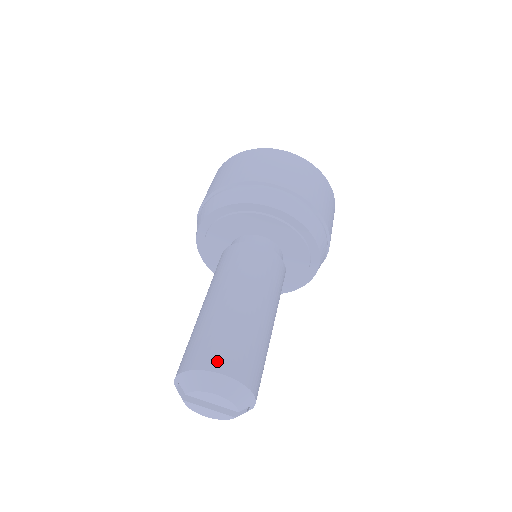
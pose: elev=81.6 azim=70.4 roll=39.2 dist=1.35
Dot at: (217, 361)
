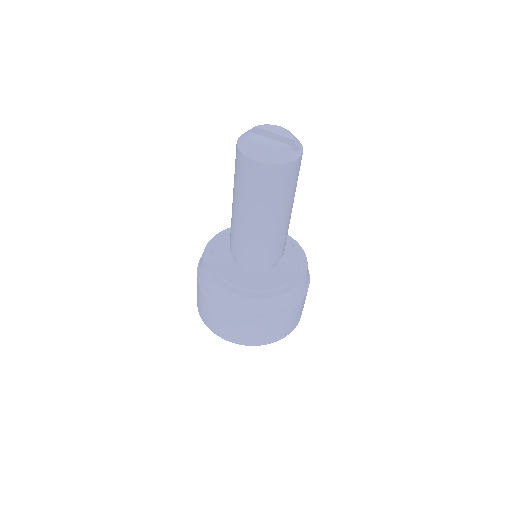
Dot at: occluded
